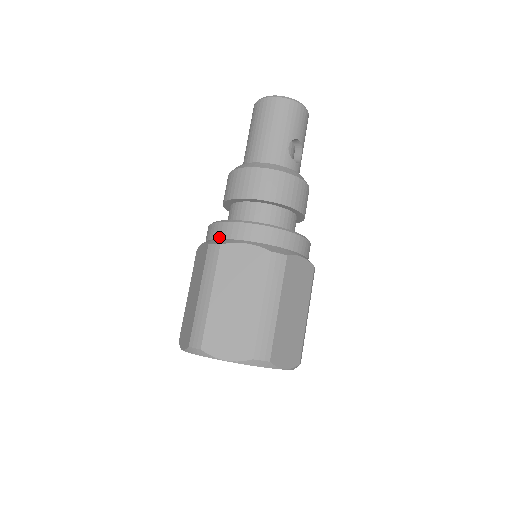
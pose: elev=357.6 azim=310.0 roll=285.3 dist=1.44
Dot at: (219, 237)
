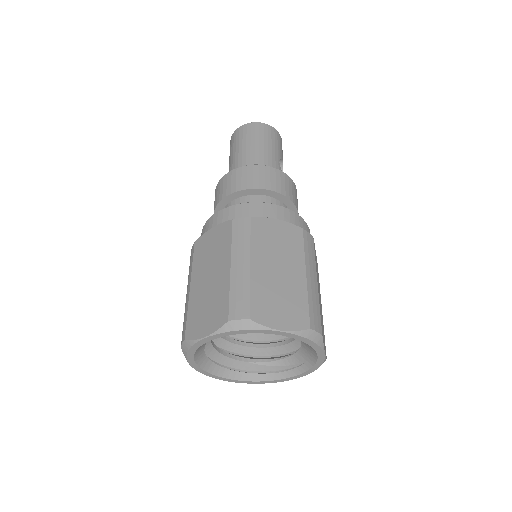
Dot at: (240, 216)
